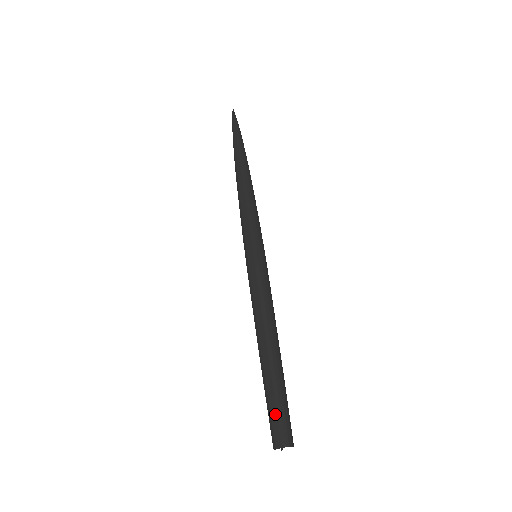
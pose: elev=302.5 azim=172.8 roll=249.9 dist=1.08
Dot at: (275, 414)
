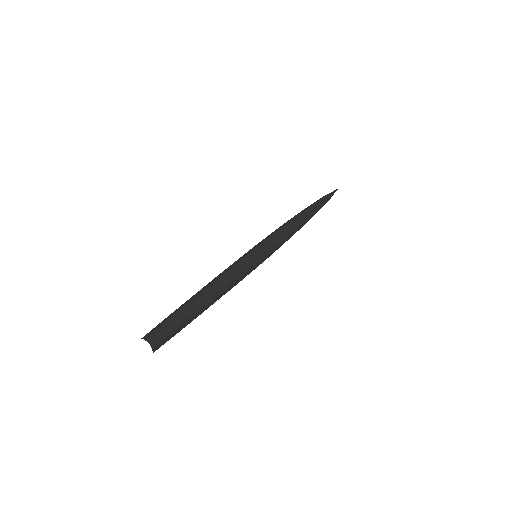
Dot at: (159, 323)
